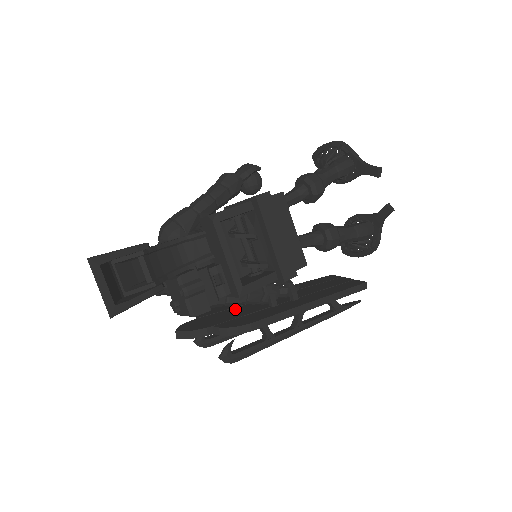
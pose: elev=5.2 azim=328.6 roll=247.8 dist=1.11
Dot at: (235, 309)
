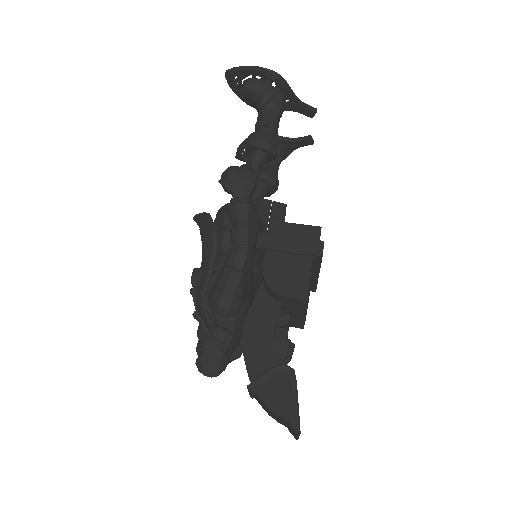
Dot at: occluded
